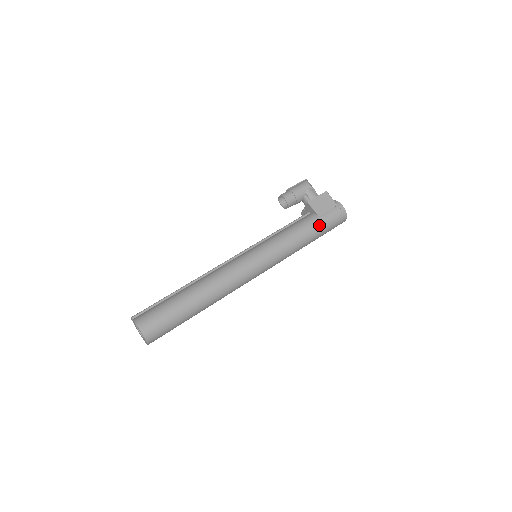
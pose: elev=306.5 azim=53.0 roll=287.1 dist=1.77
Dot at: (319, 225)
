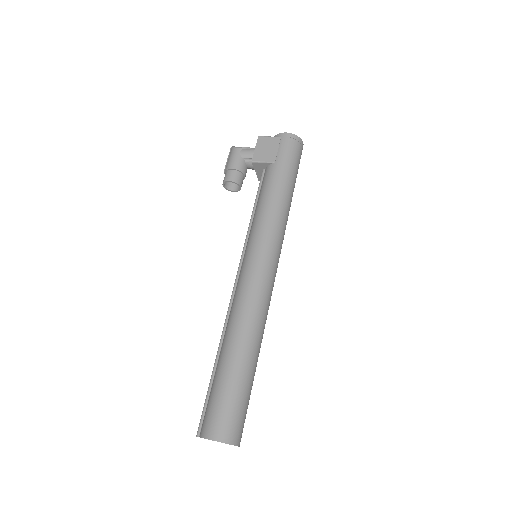
Dot at: (283, 170)
